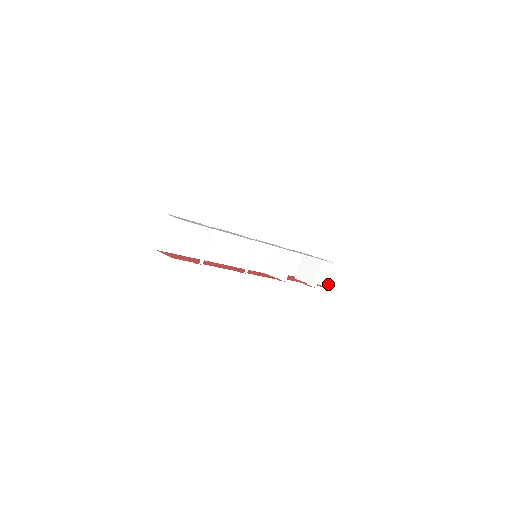
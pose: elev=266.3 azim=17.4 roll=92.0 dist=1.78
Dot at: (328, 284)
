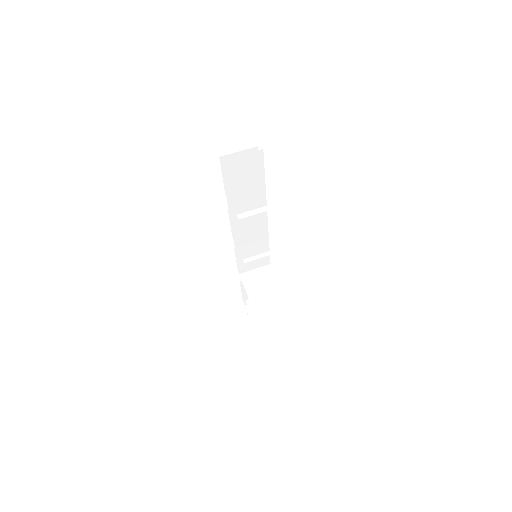
Dot at: (259, 332)
